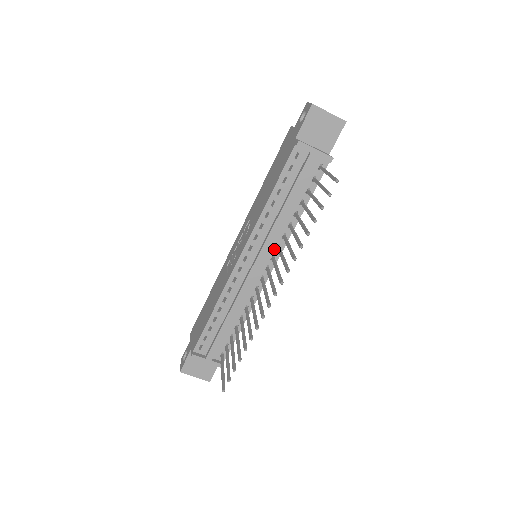
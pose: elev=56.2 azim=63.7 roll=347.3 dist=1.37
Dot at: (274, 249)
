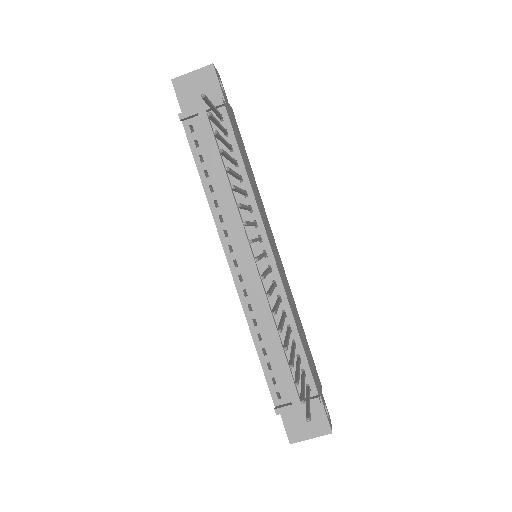
Dot at: (253, 230)
